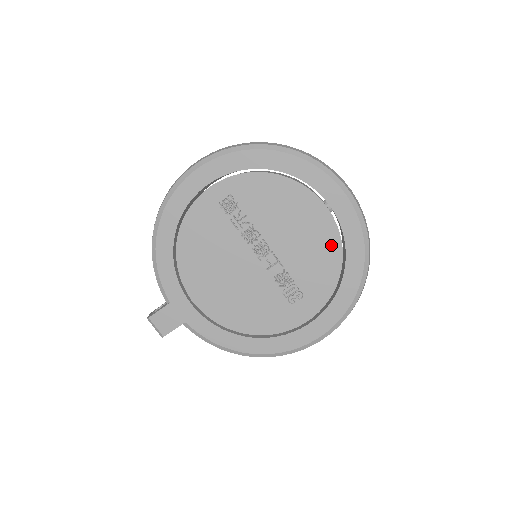
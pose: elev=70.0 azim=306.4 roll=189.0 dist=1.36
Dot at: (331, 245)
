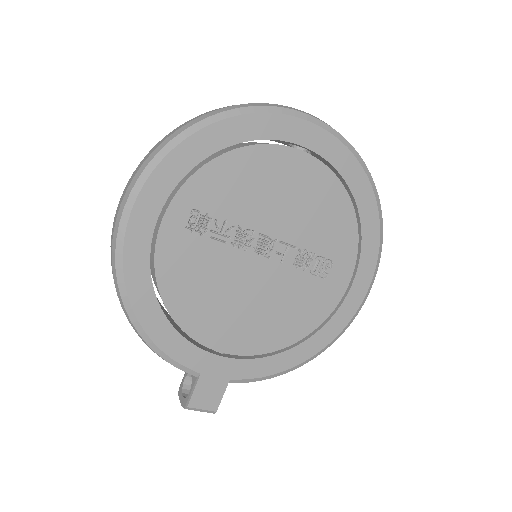
Dot at: (331, 190)
